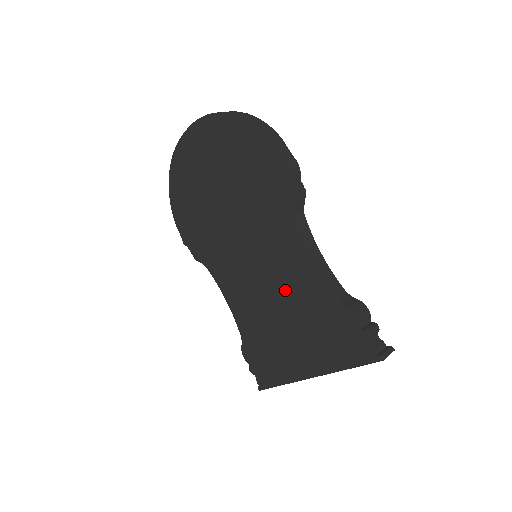
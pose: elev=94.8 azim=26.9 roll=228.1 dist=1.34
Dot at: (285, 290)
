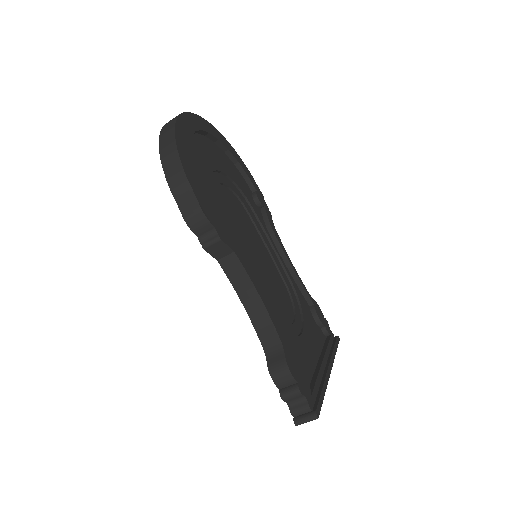
Dot at: occluded
